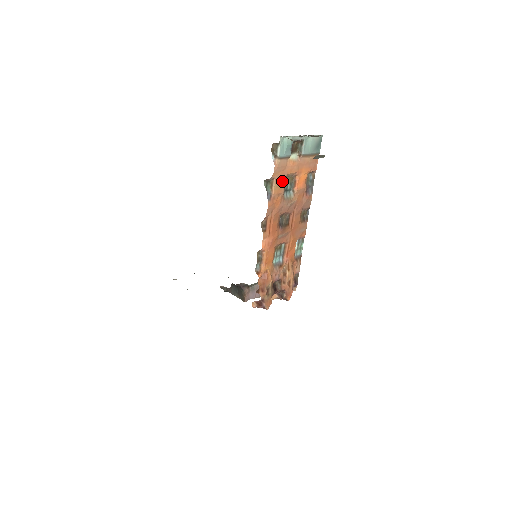
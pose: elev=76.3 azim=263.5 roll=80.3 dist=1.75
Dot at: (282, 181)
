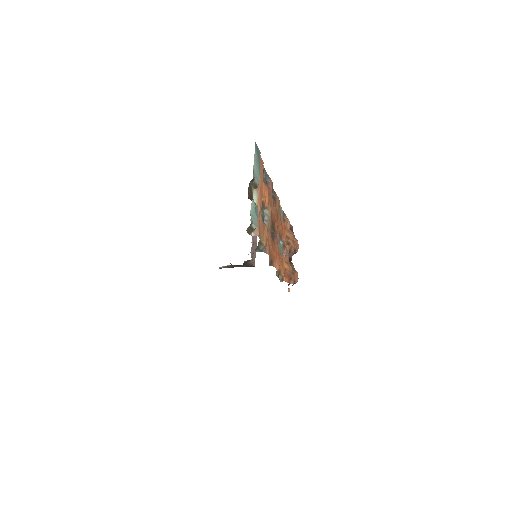
Dot at: (262, 226)
